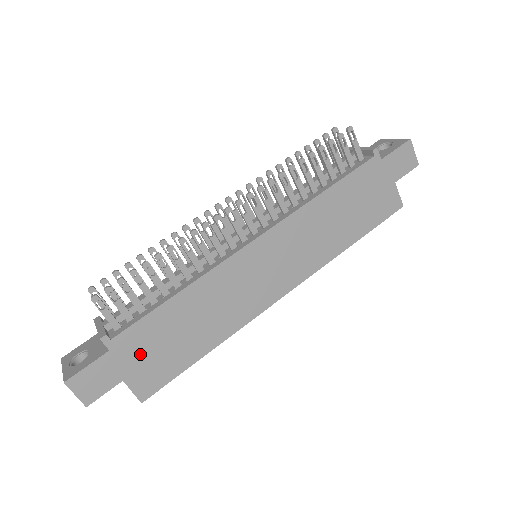
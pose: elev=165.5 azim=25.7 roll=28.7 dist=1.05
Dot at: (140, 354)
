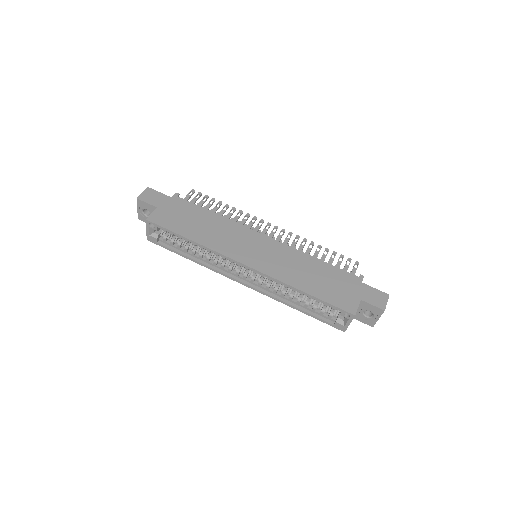
Dot at: (175, 210)
